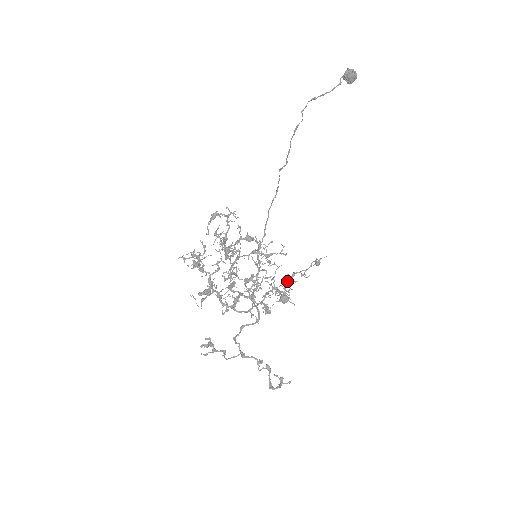
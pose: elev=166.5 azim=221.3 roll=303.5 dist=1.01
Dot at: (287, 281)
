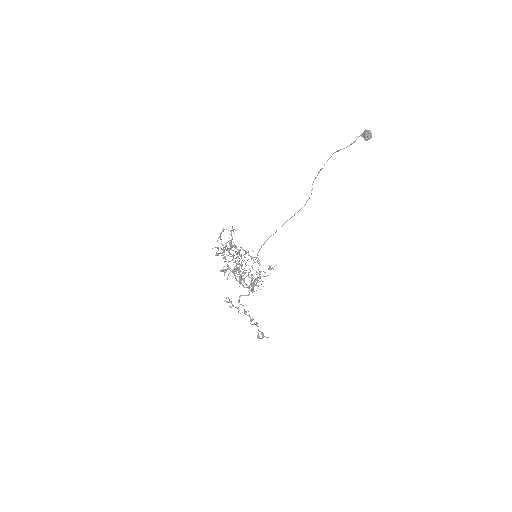
Dot at: (259, 275)
